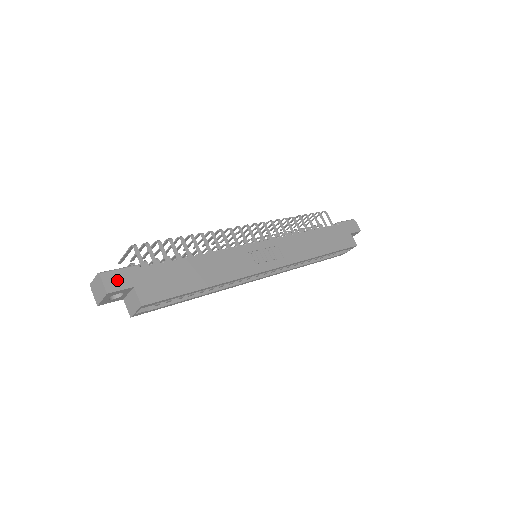
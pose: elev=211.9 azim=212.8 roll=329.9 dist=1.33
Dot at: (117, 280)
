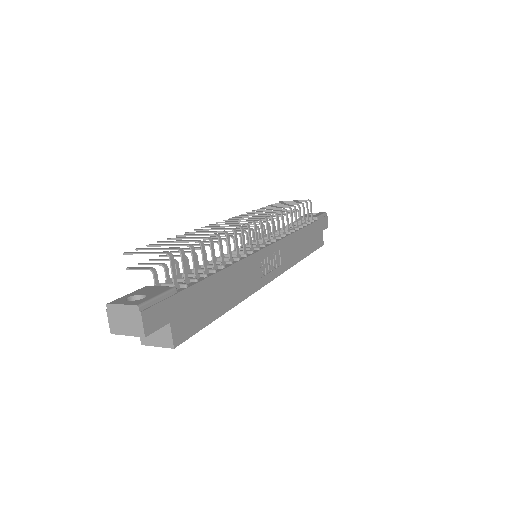
Dot at: (156, 315)
